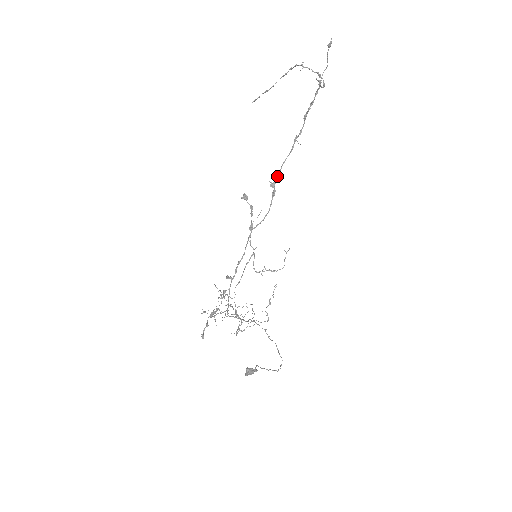
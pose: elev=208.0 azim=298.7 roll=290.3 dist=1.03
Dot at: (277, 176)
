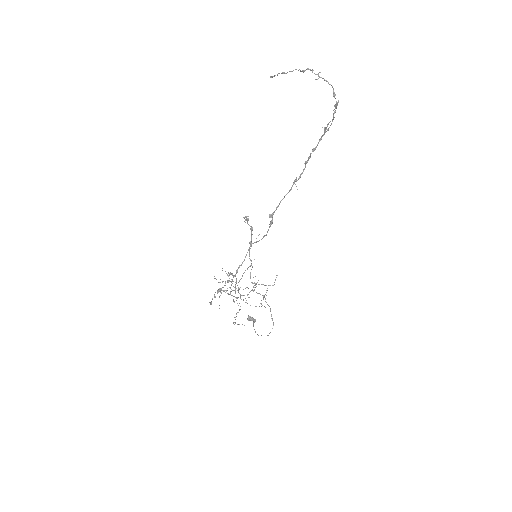
Dot at: (275, 210)
